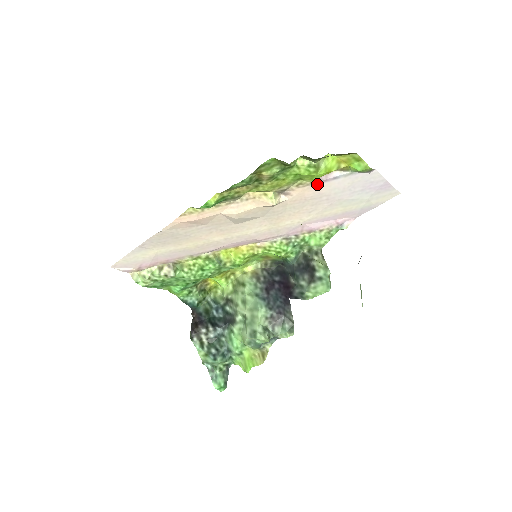
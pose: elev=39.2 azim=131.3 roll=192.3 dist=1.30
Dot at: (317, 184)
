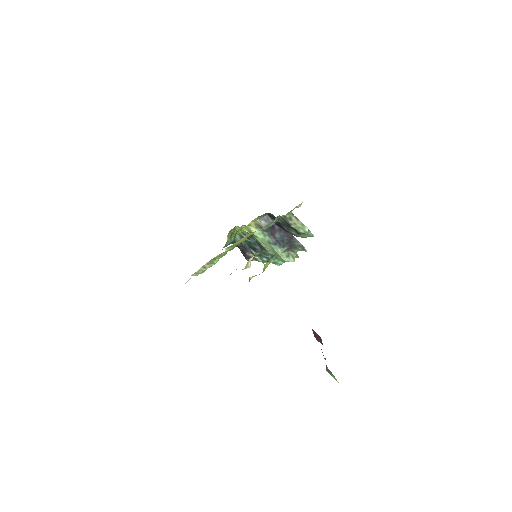
Dot at: occluded
